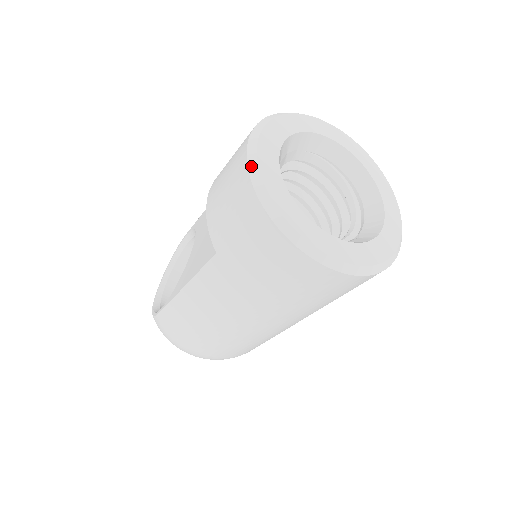
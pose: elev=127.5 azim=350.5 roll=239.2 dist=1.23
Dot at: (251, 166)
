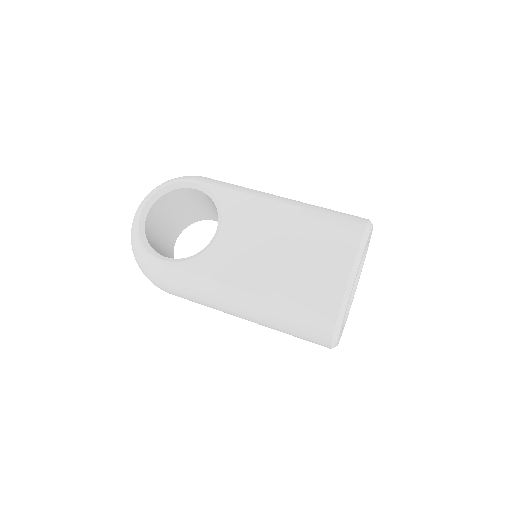
Dot at: (347, 292)
